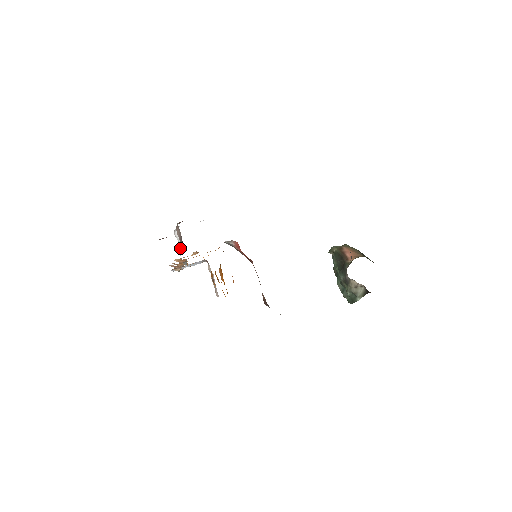
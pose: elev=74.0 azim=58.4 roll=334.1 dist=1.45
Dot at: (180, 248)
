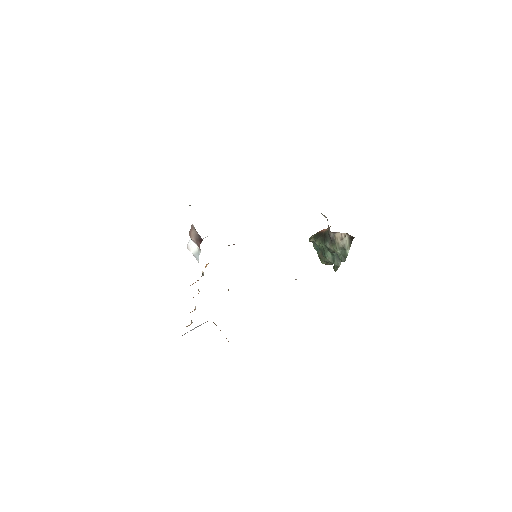
Dot at: (196, 256)
